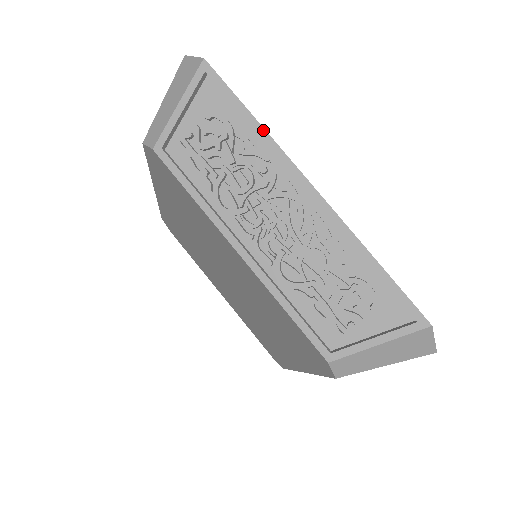
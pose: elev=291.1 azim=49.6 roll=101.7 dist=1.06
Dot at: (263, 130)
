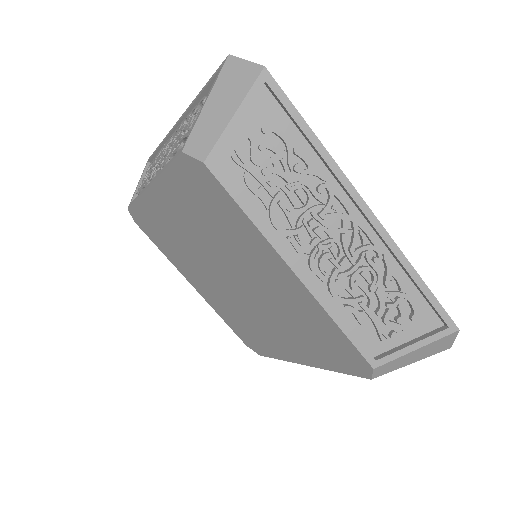
Dot at: (325, 150)
